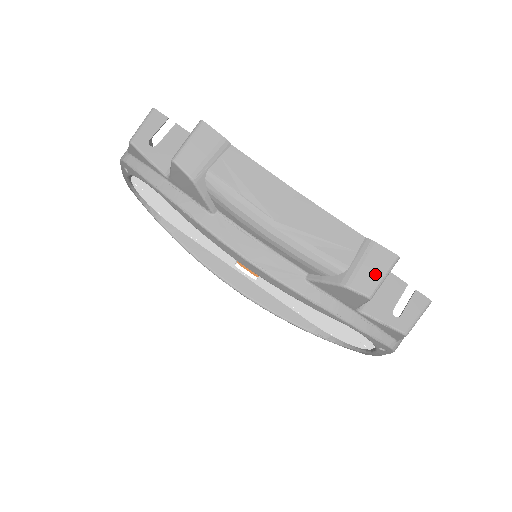
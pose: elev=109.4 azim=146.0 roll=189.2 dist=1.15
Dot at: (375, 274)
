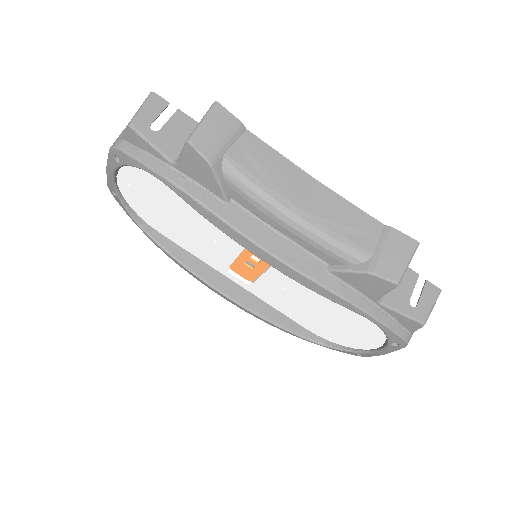
Dot at: (400, 260)
